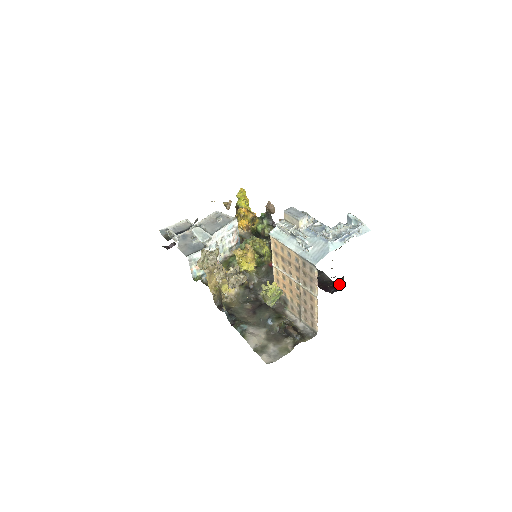
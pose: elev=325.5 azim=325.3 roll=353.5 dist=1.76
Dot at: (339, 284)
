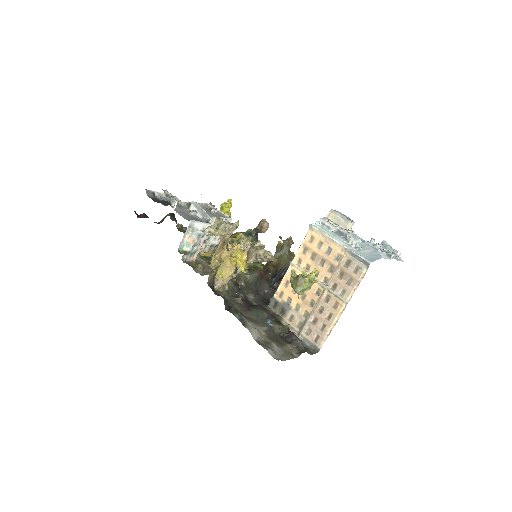
Dot at: occluded
